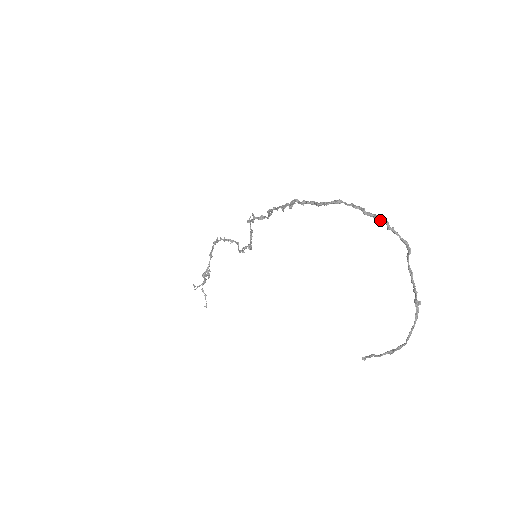
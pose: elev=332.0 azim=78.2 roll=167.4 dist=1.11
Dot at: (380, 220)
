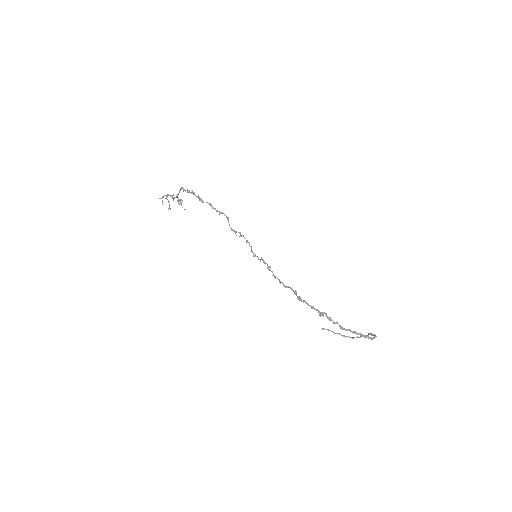
Dot at: (370, 338)
